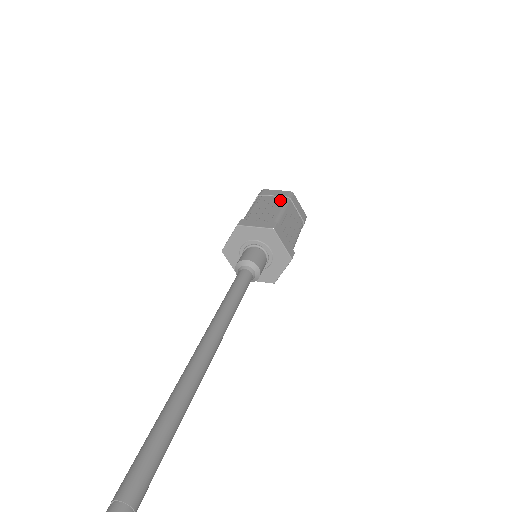
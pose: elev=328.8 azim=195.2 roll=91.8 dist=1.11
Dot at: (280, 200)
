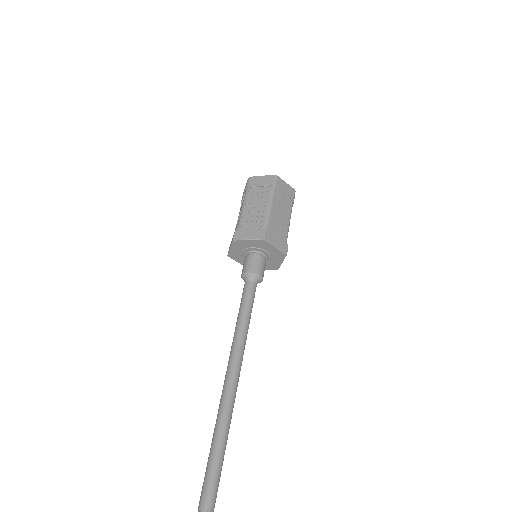
Dot at: (288, 203)
